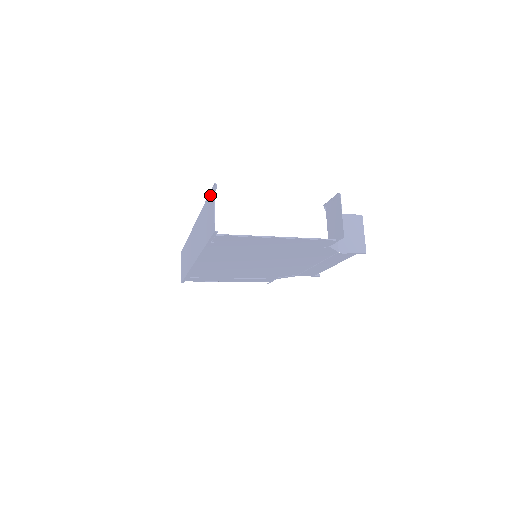
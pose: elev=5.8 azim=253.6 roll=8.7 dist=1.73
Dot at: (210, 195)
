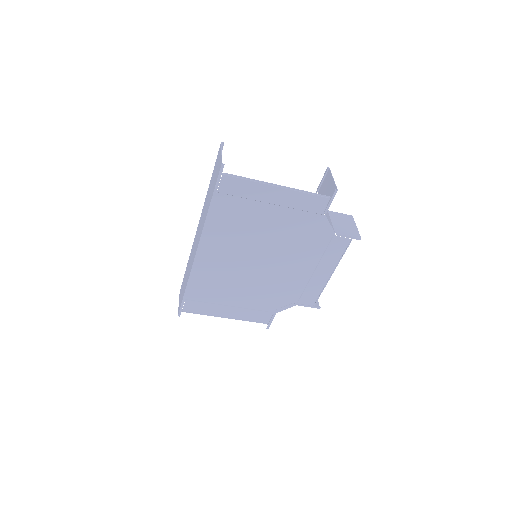
Dot at: (217, 157)
